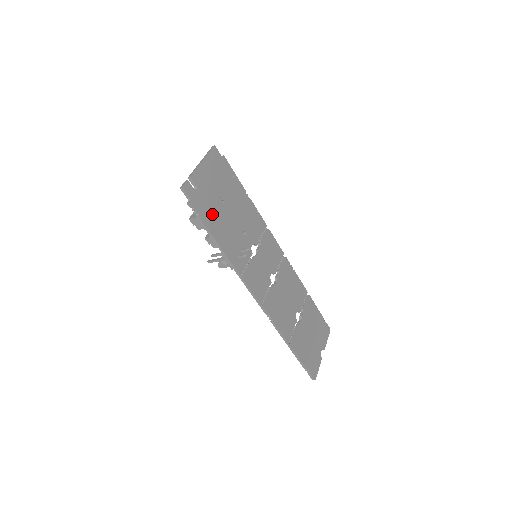
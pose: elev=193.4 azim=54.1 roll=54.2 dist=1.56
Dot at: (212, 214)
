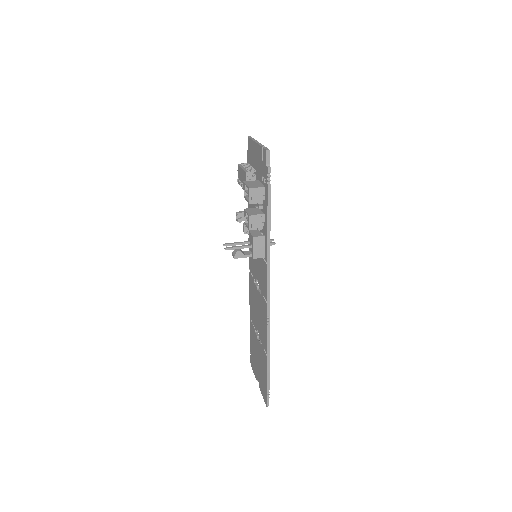
Dot at: occluded
